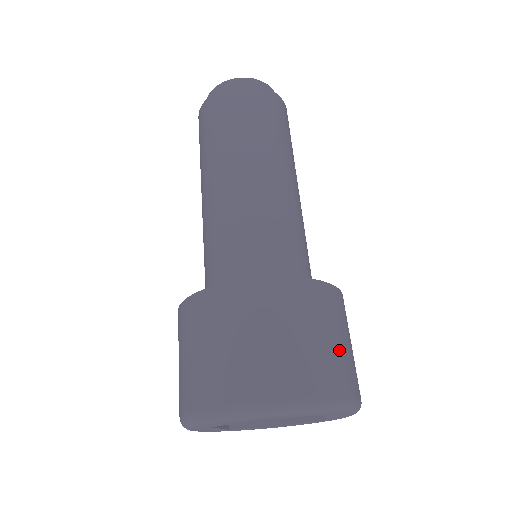
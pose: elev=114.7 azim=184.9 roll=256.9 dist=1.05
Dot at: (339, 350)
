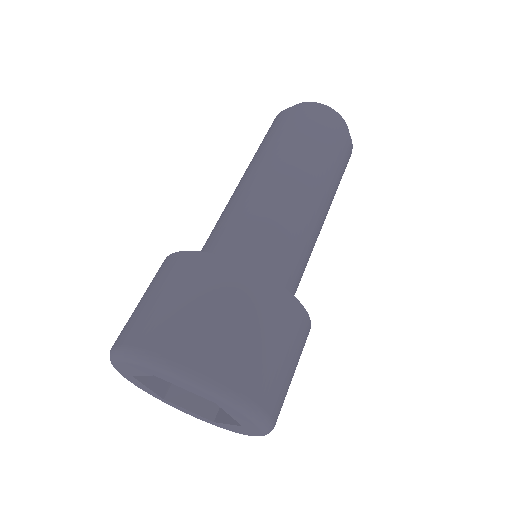
Dot at: occluded
